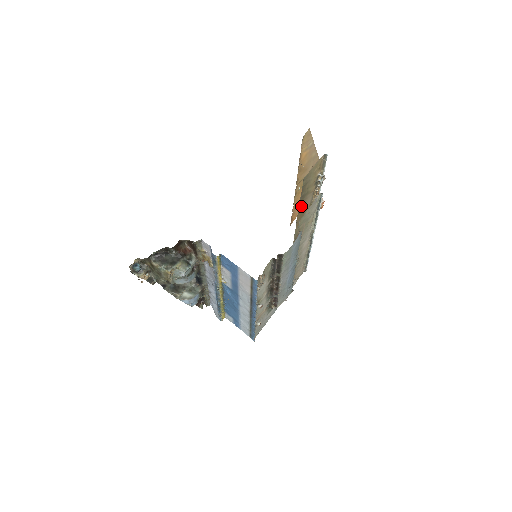
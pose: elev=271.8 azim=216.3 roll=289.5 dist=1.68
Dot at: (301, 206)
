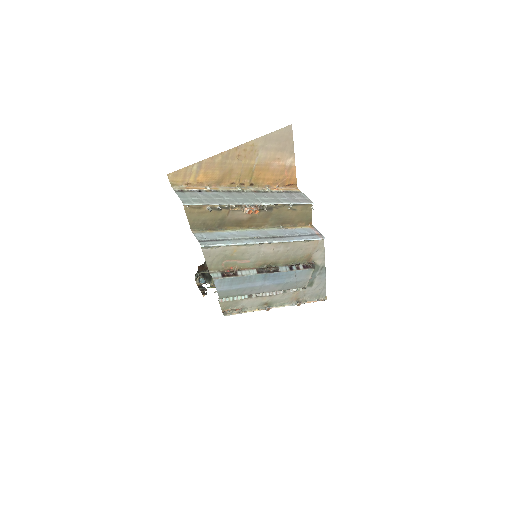
Dot at: (235, 224)
